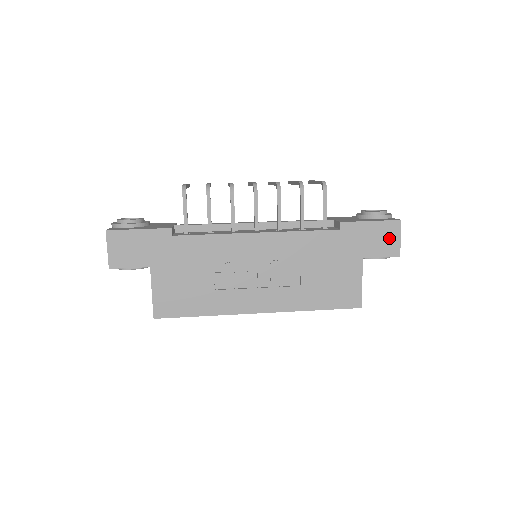
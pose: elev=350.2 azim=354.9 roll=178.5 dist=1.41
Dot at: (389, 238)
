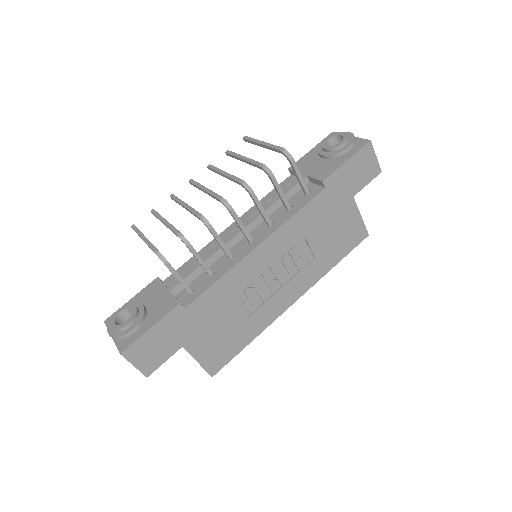
Dot at: (367, 164)
